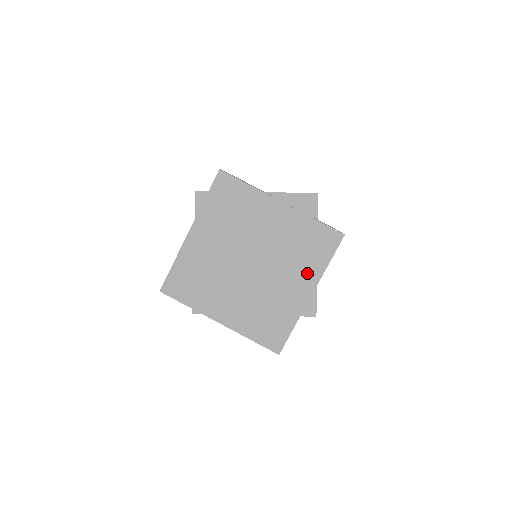
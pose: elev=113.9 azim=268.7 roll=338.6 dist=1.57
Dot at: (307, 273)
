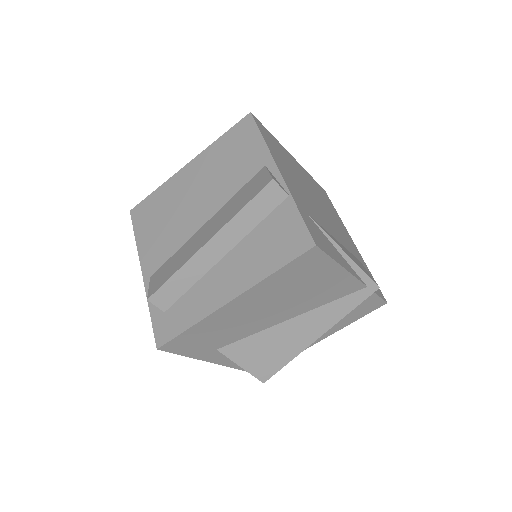
Dot at: occluded
